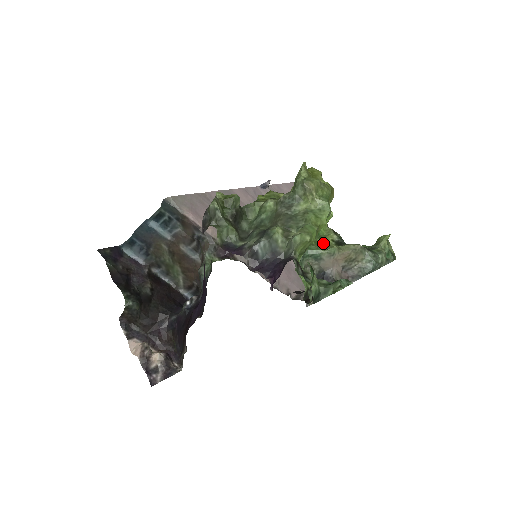
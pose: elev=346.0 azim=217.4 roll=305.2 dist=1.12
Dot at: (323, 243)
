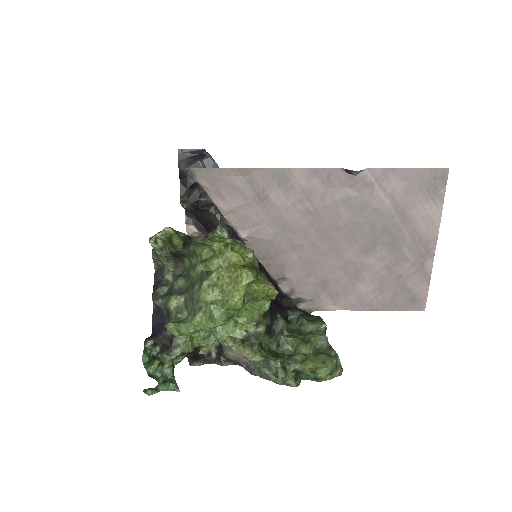
Dot at: (231, 328)
